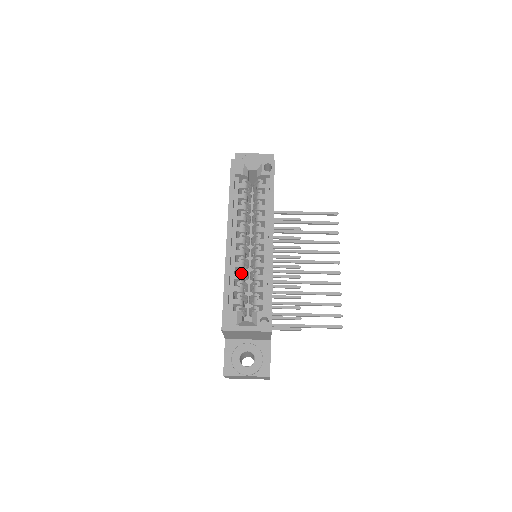
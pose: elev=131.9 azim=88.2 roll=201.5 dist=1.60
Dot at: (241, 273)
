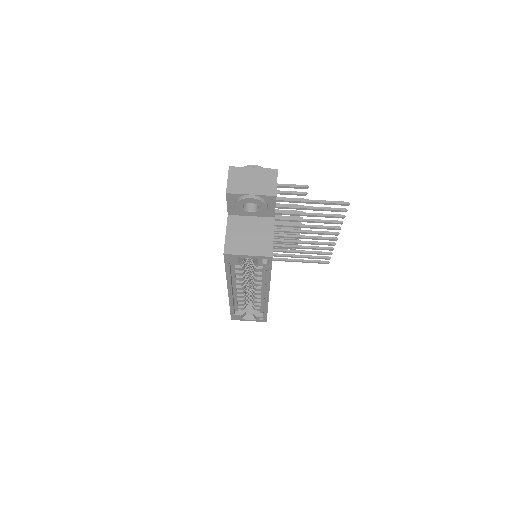
Dot at: (243, 298)
